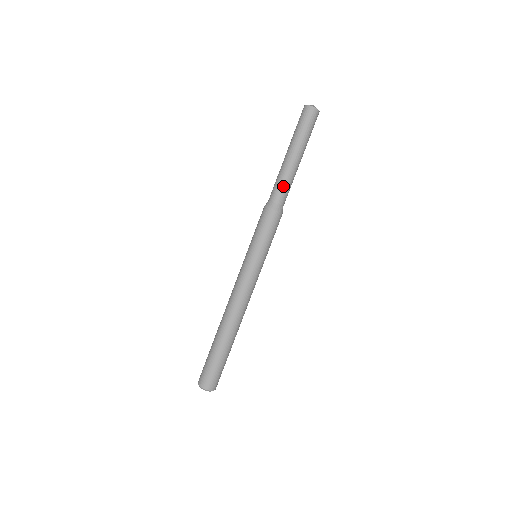
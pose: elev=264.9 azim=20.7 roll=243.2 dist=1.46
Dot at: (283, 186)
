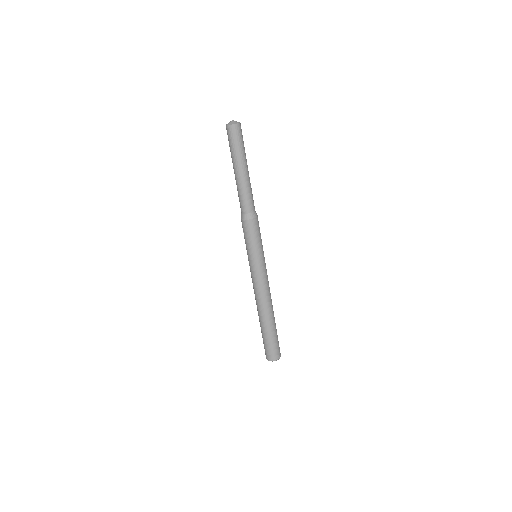
Dot at: (249, 197)
